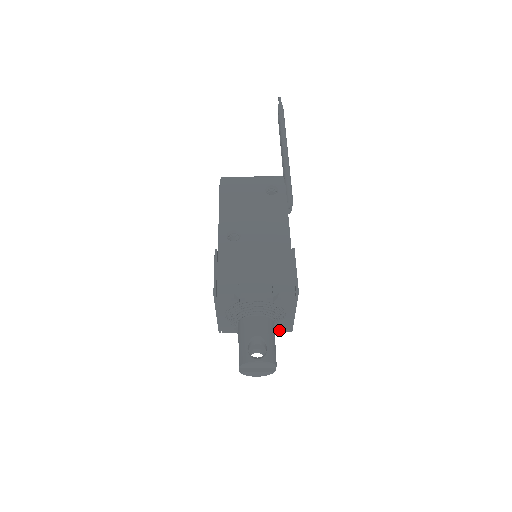
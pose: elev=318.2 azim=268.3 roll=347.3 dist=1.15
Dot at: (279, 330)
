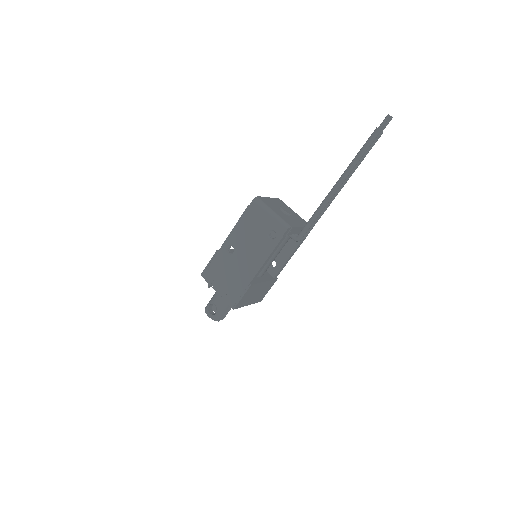
Dot at: occluded
